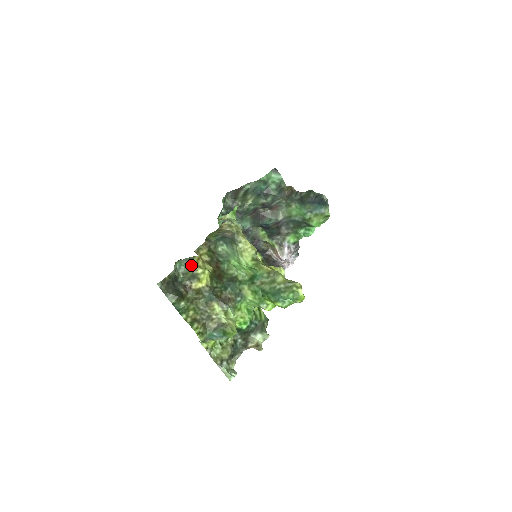
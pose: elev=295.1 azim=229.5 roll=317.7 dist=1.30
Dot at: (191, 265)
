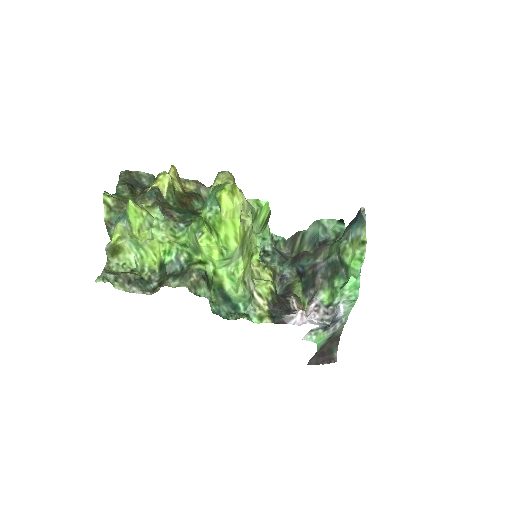
Dot at: occluded
